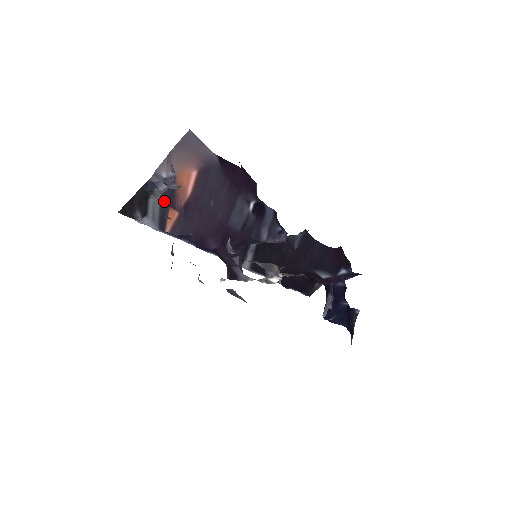
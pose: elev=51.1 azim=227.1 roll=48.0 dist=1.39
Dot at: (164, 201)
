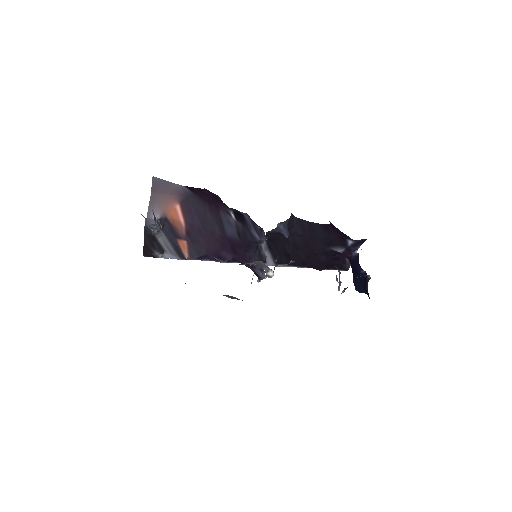
Dot at: (169, 236)
